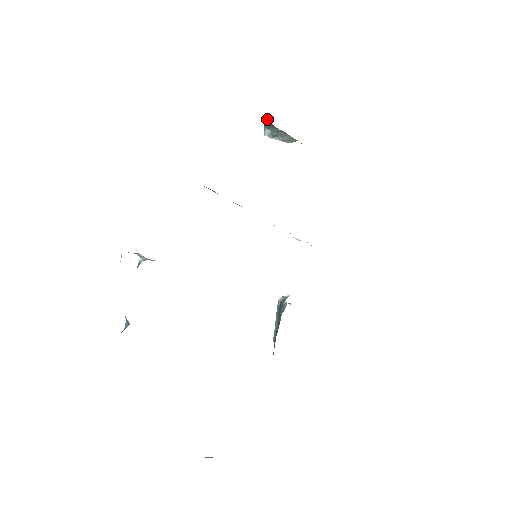
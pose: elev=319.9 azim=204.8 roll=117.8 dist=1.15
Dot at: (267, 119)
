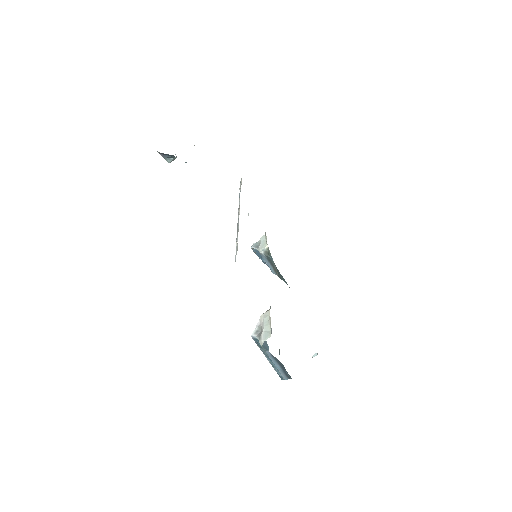
Dot at: (169, 155)
